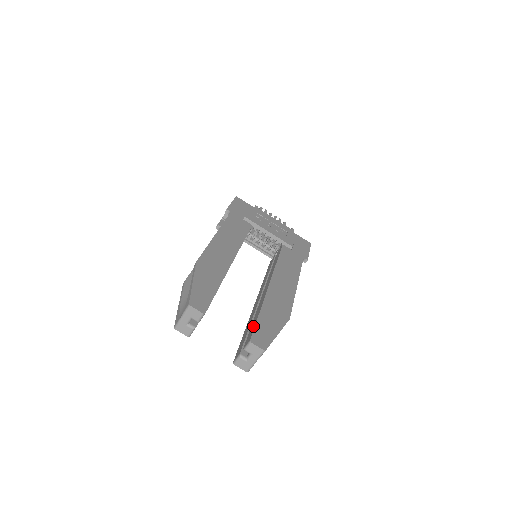
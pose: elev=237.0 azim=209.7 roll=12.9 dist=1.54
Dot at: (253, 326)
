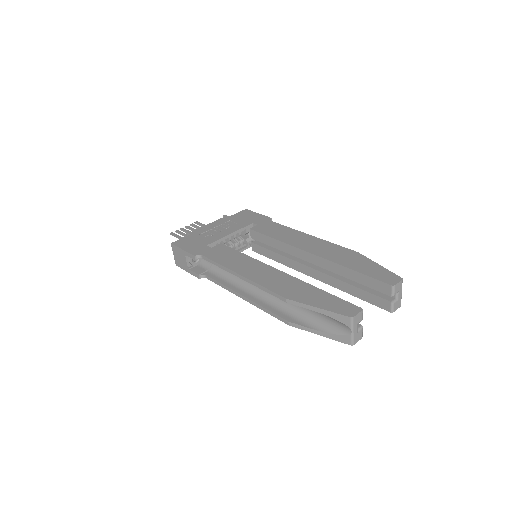
Dot at: (368, 280)
